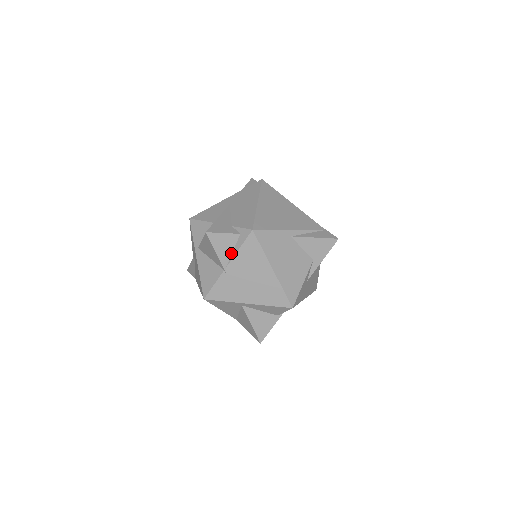
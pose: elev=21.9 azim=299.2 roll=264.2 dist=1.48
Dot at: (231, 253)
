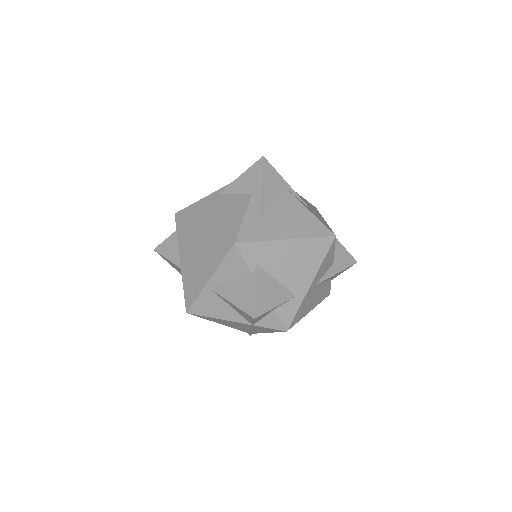
Dot at: (179, 250)
